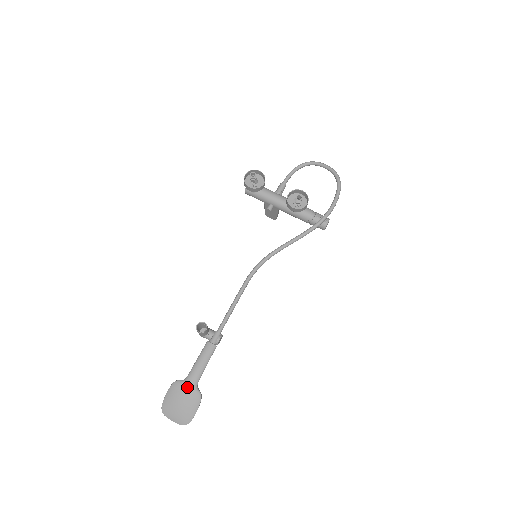
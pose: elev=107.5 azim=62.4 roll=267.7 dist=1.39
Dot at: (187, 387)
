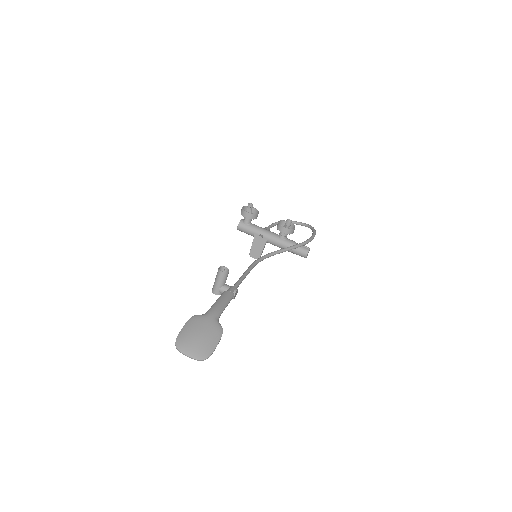
Dot at: (208, 318)
